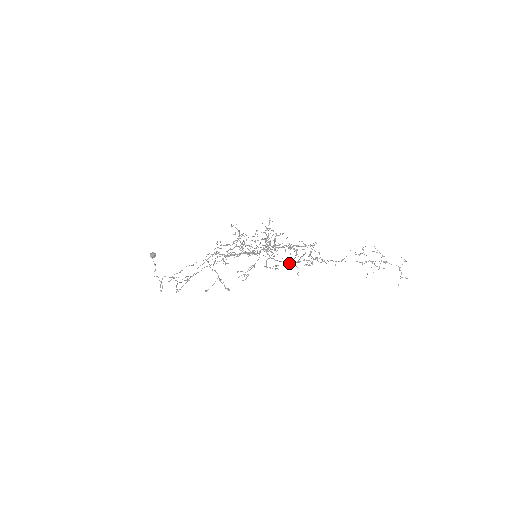
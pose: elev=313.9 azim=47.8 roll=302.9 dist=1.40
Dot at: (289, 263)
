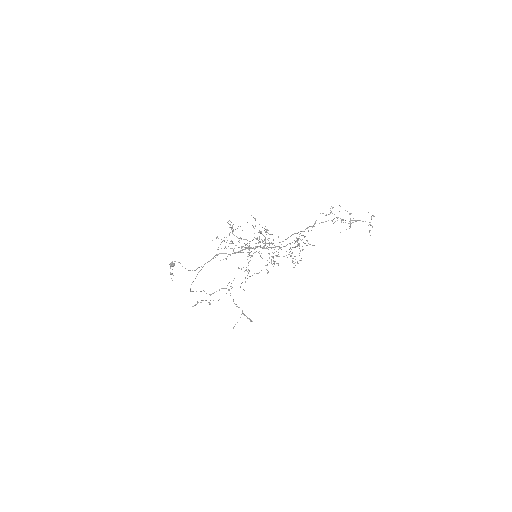
Dot at: occluded
